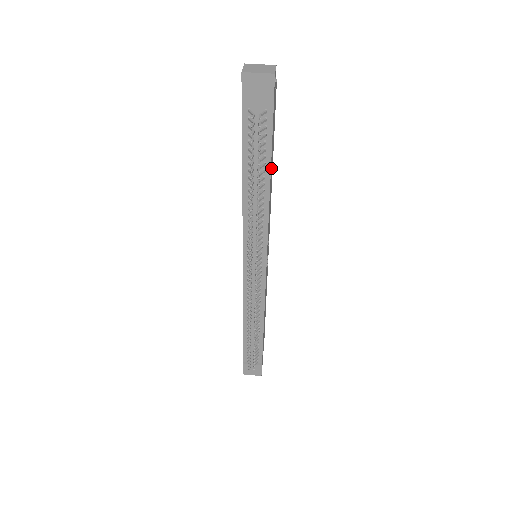
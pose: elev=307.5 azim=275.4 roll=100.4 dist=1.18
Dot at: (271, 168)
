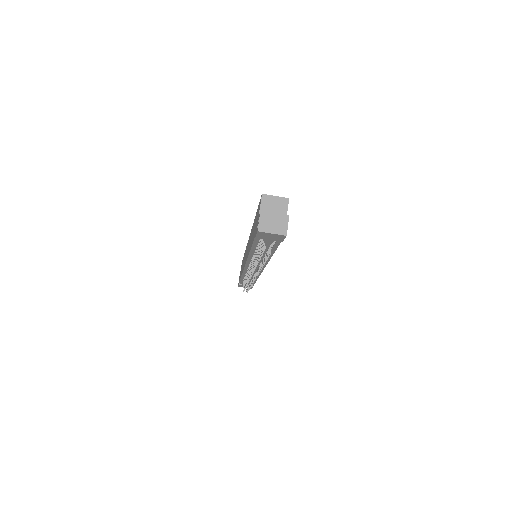
Dot at: occluded
